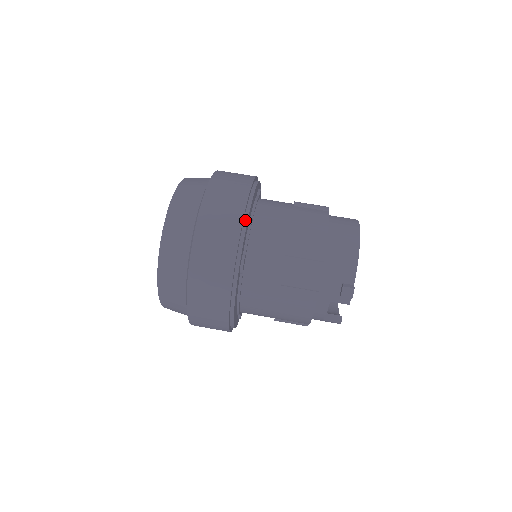
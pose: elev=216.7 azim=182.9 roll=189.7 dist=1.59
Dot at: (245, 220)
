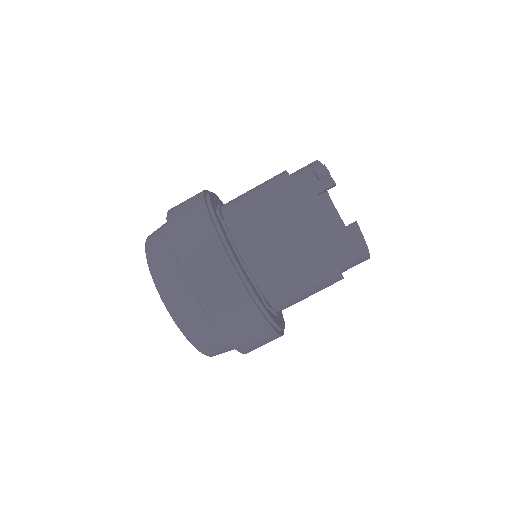
Dot at: occluded
